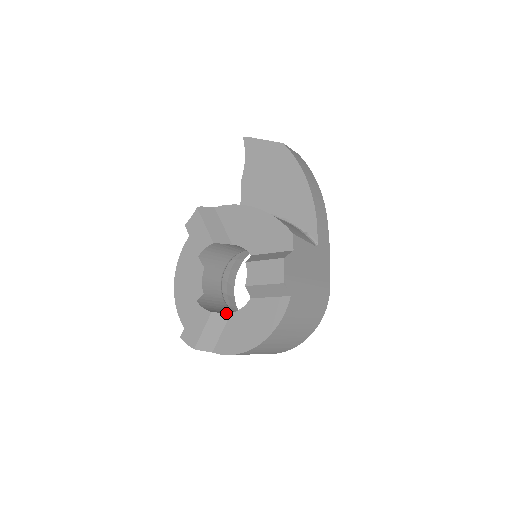
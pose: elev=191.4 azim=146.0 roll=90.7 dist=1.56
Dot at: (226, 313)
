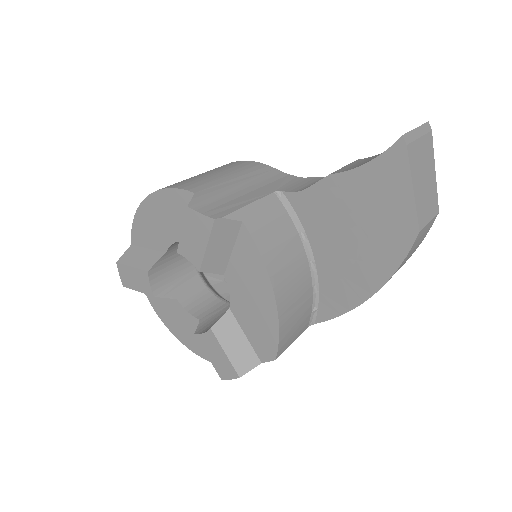
Dot at: (171, 298)
